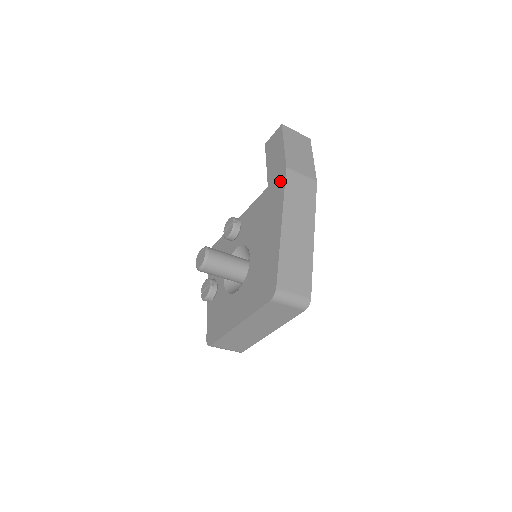
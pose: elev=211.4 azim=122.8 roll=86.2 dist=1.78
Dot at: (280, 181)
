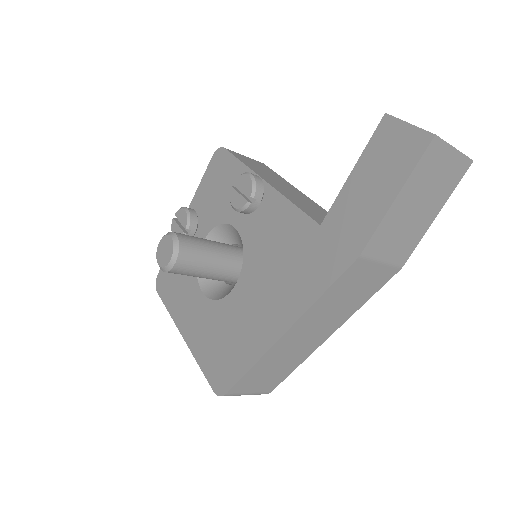
Dot at: (335, 261)
